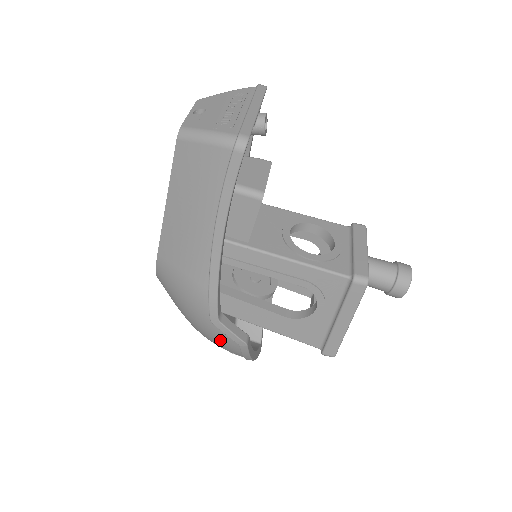
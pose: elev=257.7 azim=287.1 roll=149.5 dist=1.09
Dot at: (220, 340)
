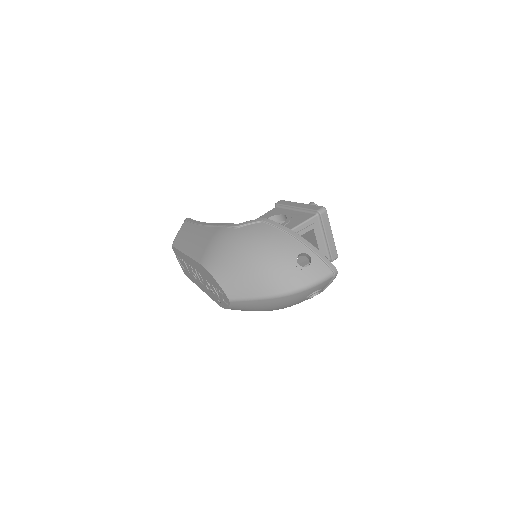
Dot at: (257, 233)
